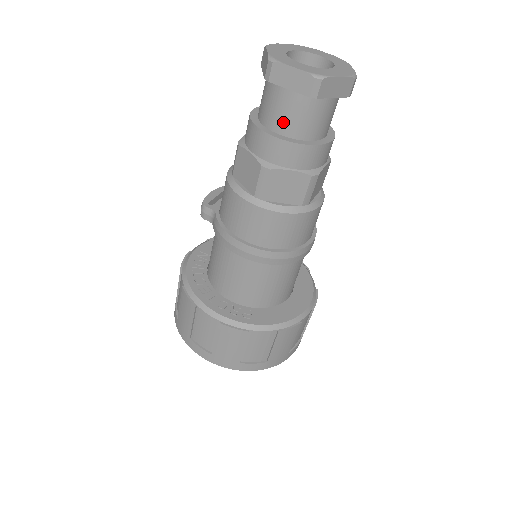
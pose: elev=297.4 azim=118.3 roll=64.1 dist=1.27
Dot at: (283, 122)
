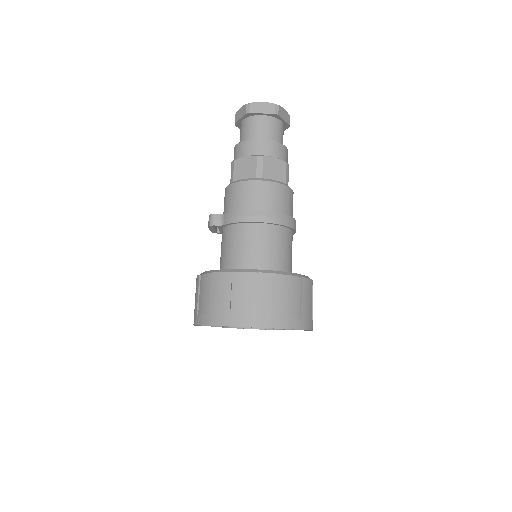
Dot at: (262, 134)
